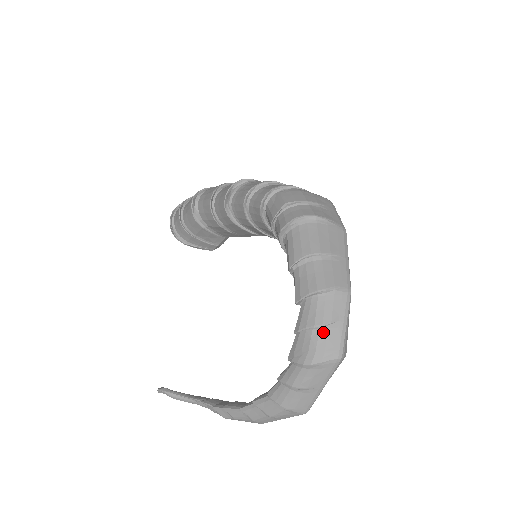
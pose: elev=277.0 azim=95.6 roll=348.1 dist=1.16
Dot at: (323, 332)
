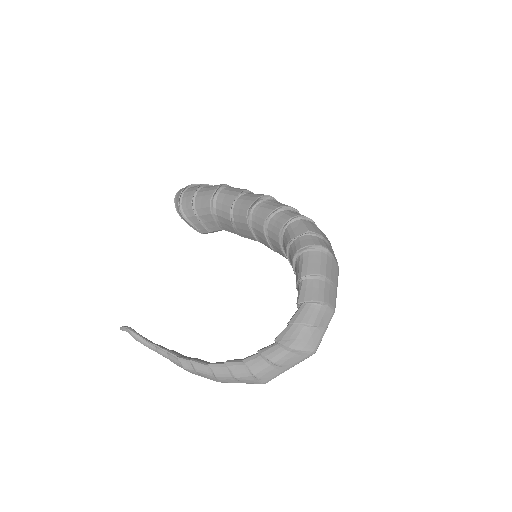
Dot at: (311, 330)
